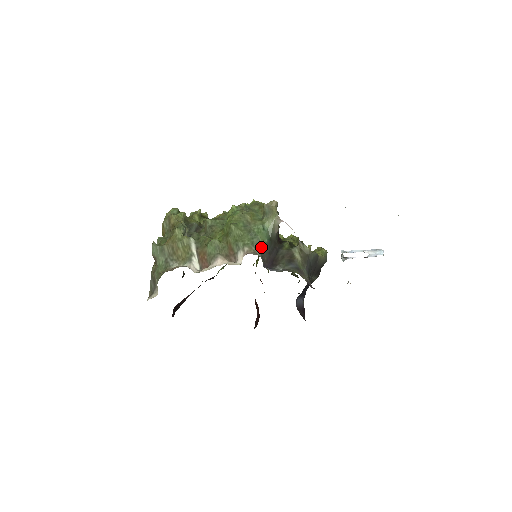
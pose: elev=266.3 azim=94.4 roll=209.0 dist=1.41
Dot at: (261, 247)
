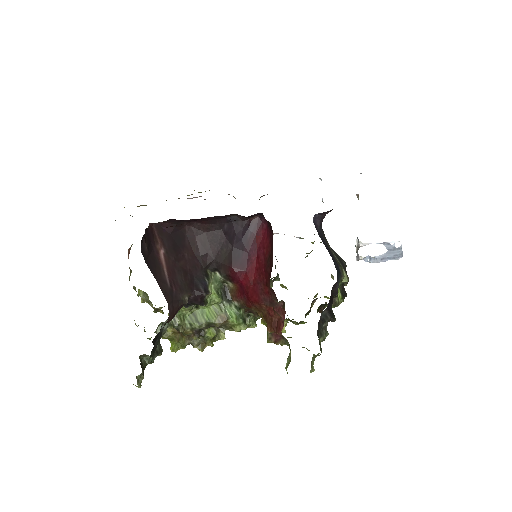
Dot at: occluded
